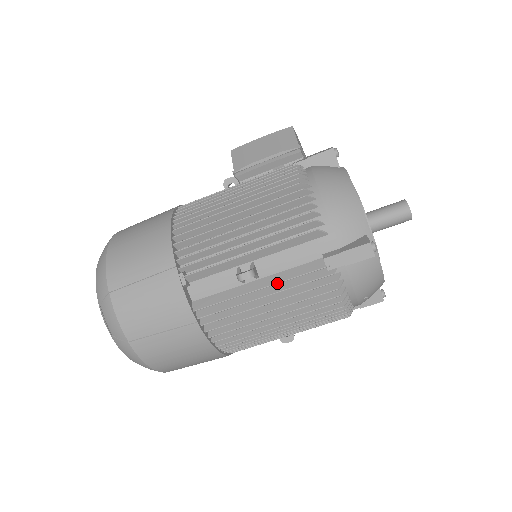
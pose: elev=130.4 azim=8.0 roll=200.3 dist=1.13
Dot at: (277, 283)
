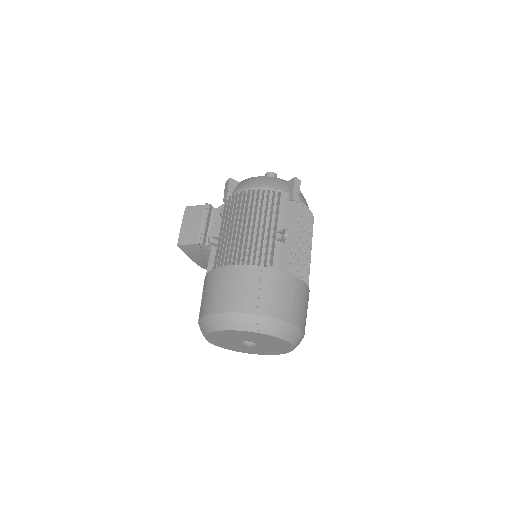
Dot at: occluded
